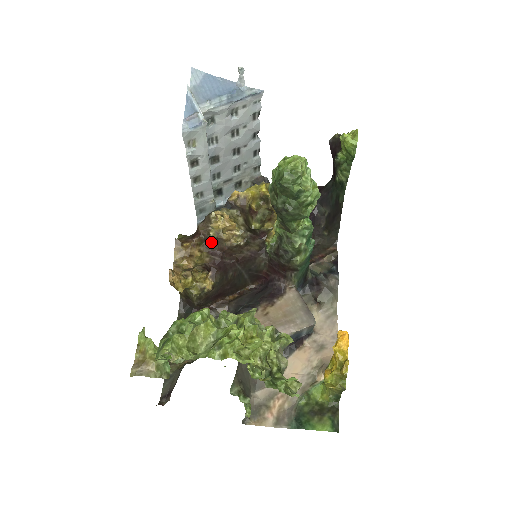
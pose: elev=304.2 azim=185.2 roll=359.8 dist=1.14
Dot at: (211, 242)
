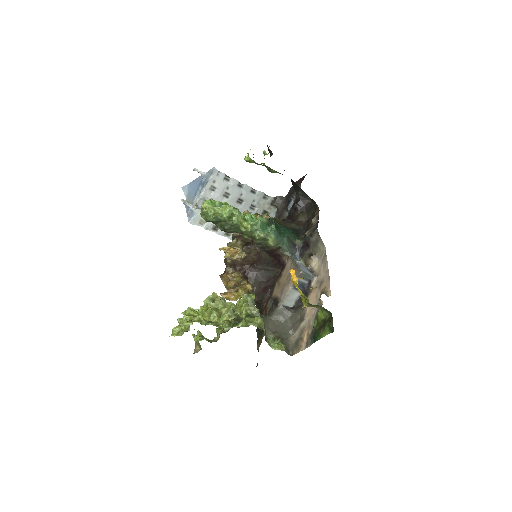
Dot at: (234, 265)
